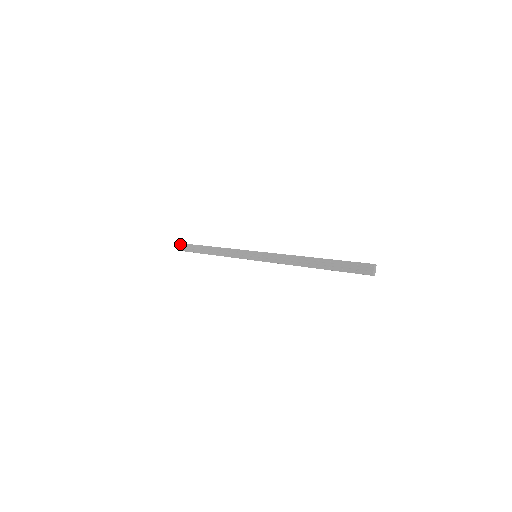
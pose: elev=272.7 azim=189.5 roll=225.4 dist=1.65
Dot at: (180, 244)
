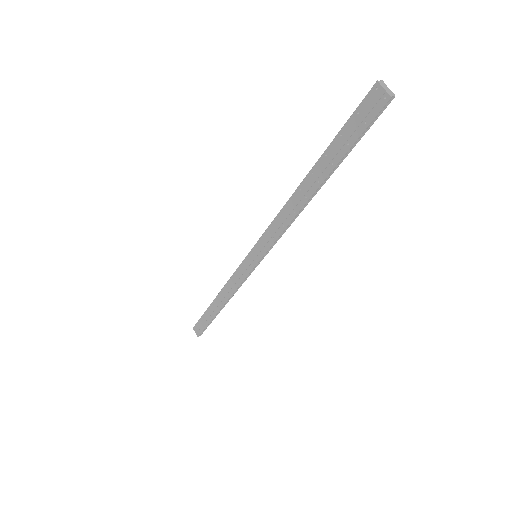
Dot at: (194, 328)
